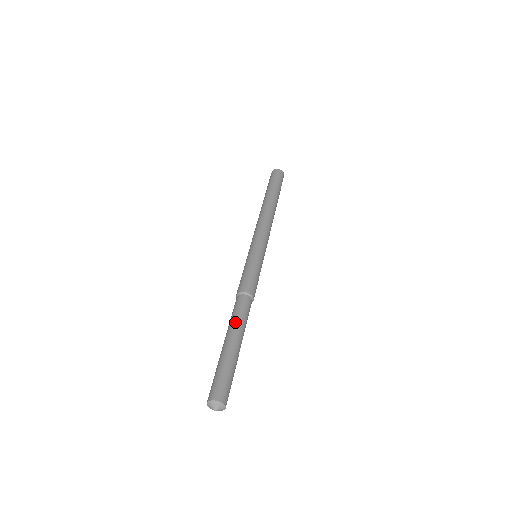
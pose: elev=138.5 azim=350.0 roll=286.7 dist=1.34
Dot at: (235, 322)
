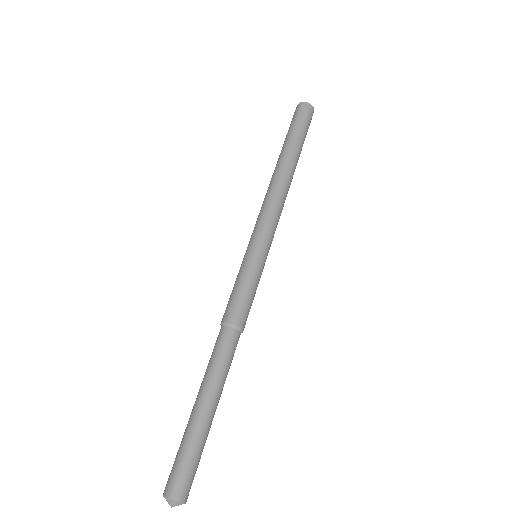
Dot at: (220, 376)
